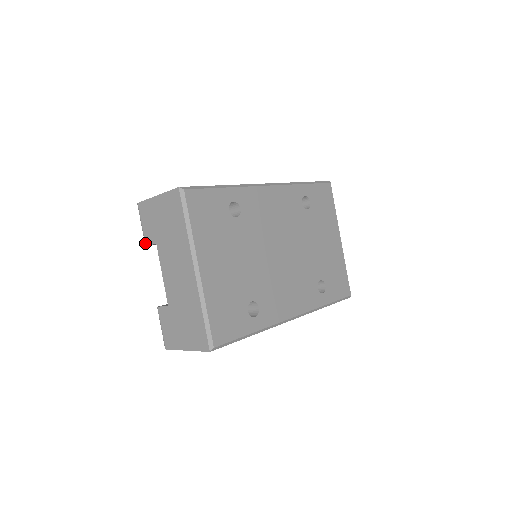
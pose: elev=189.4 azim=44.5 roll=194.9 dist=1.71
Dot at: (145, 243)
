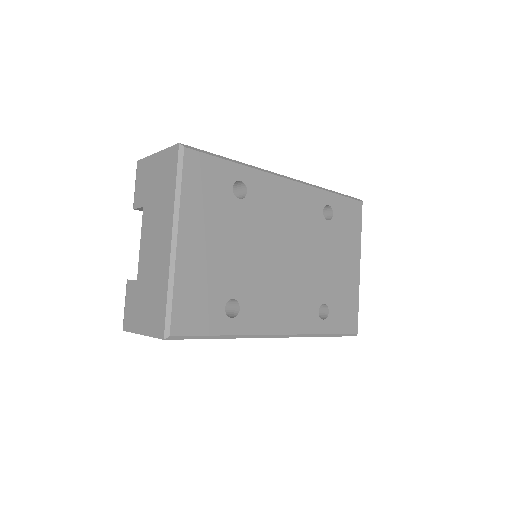
Dot at: (133, 206)
